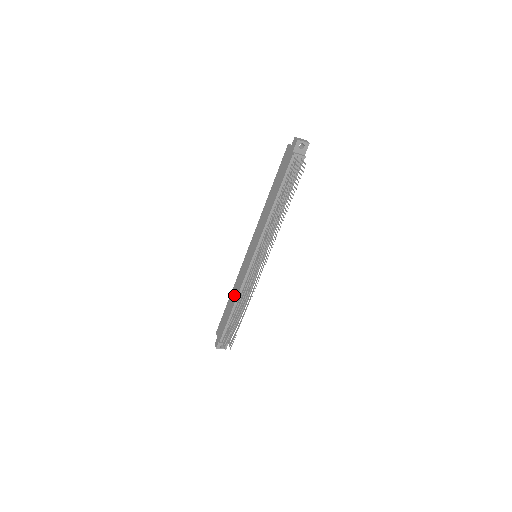
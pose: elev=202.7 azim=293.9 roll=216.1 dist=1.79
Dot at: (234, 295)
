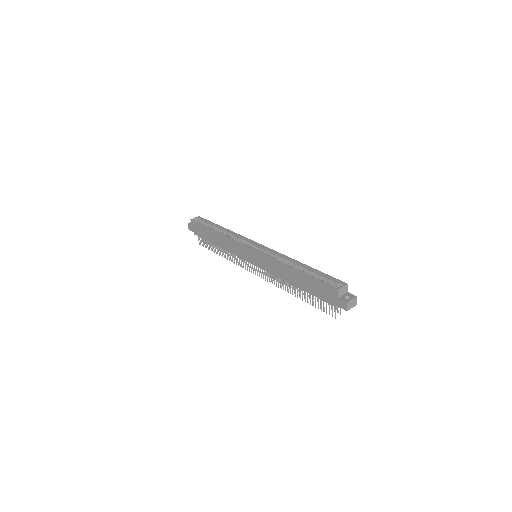
Dot at: (221, 243)
